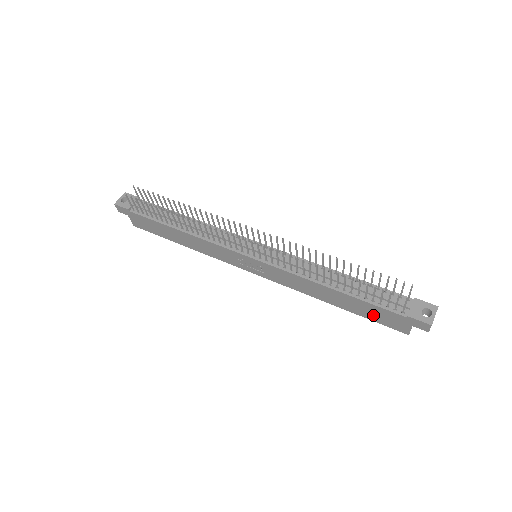
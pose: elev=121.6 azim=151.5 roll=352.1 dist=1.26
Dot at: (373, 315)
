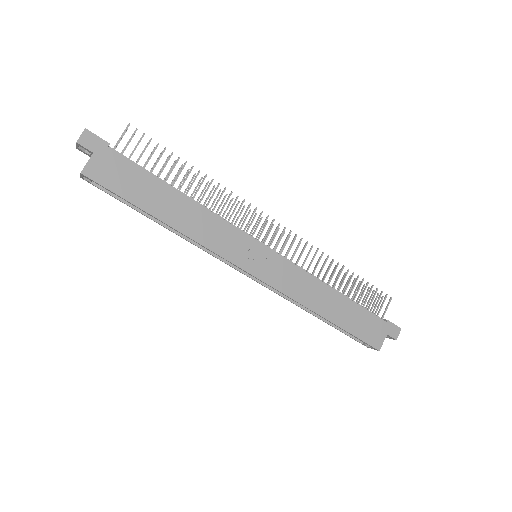
Dot at: (359, 326)
